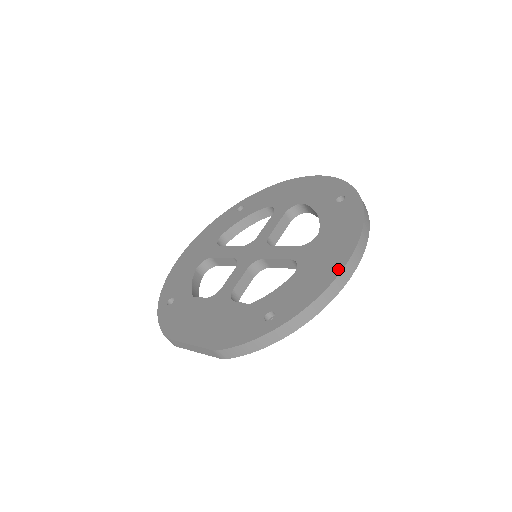
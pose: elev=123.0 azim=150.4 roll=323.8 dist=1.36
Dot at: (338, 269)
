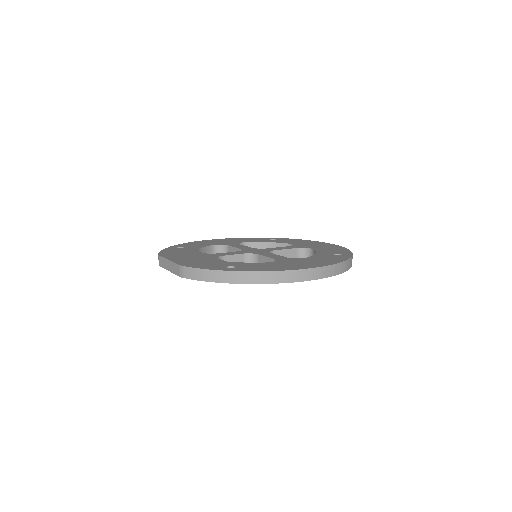
Dot at: (297, 268)
